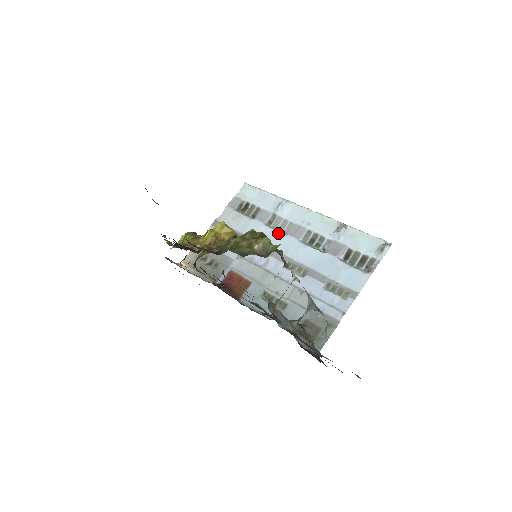
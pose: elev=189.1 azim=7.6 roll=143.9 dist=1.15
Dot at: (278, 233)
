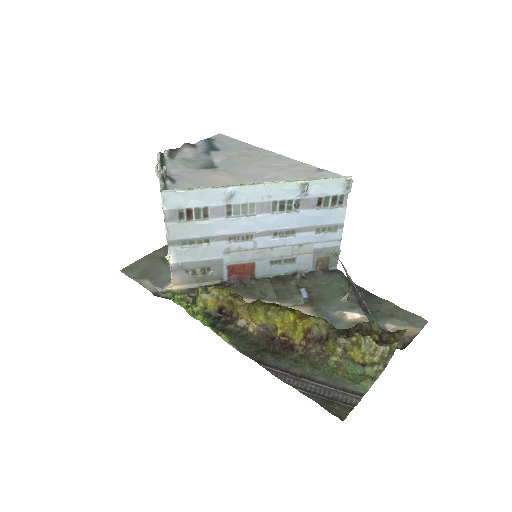
Dot at: (247, 219)
